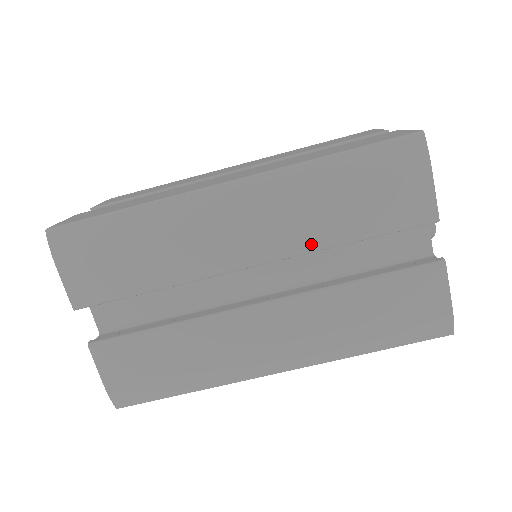
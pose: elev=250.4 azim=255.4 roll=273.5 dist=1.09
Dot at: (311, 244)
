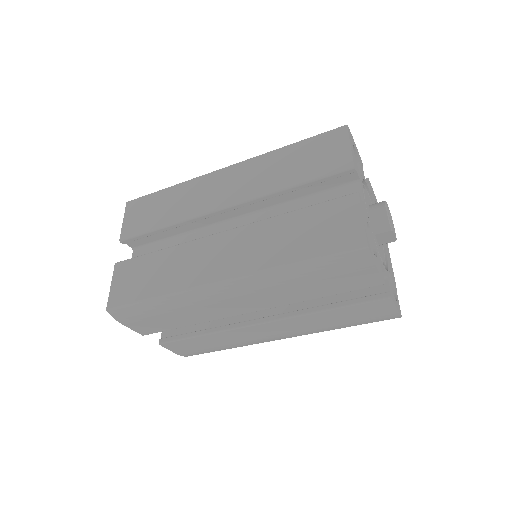
Dot at: (291, 302)
